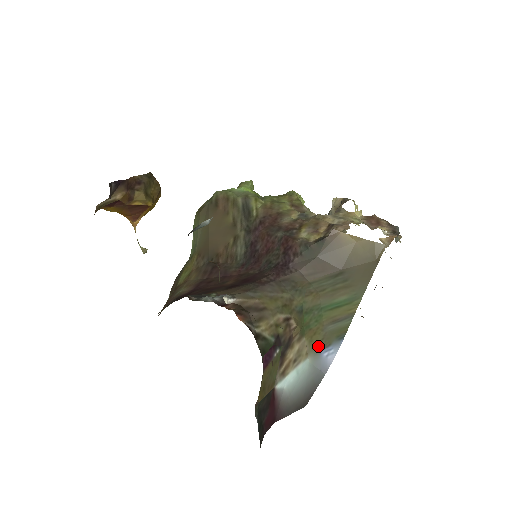
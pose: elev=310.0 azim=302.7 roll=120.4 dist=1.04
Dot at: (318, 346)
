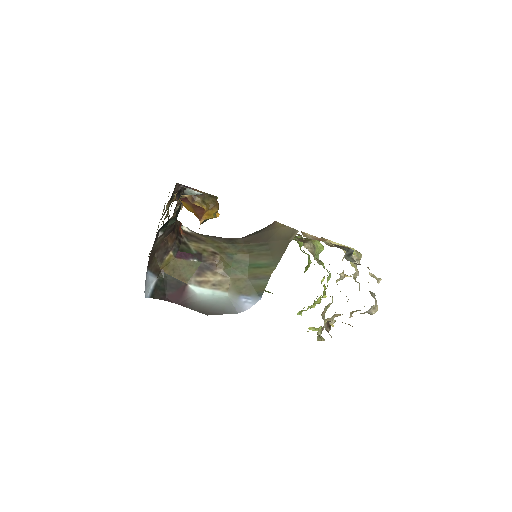
Dot at: (239, 290)
